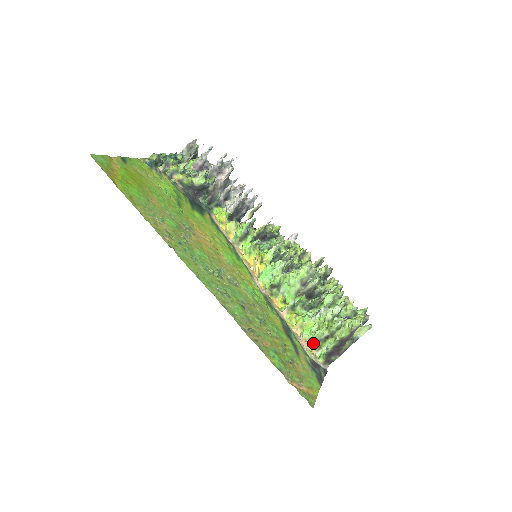
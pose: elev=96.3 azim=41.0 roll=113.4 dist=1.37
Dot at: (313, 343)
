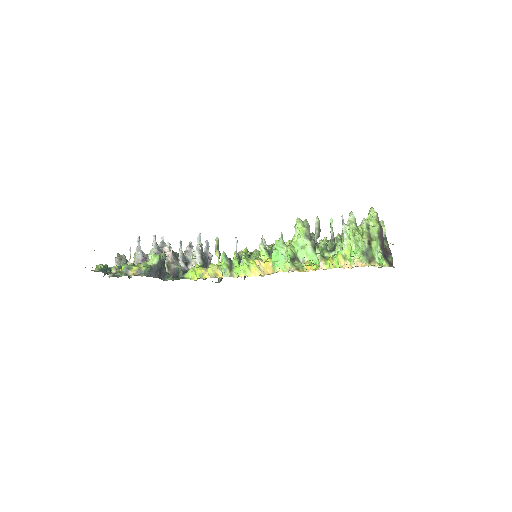
Dot at: (366, 257)
